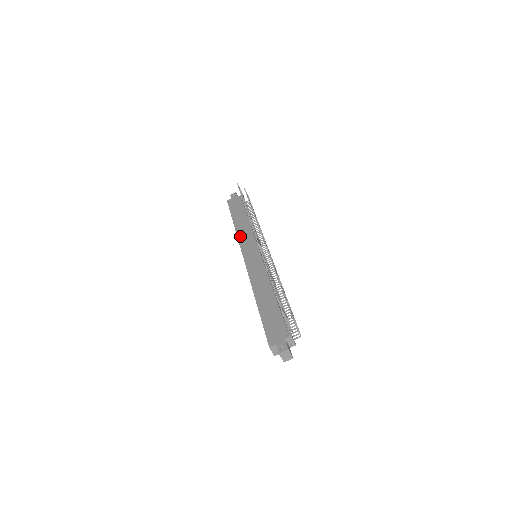
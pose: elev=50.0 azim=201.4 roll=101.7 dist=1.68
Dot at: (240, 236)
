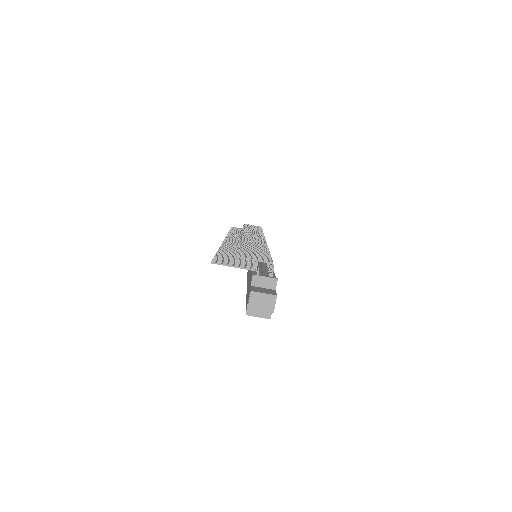
Dot at: occluded
